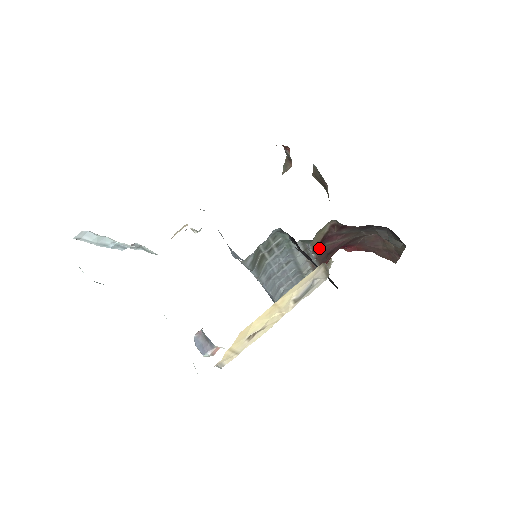
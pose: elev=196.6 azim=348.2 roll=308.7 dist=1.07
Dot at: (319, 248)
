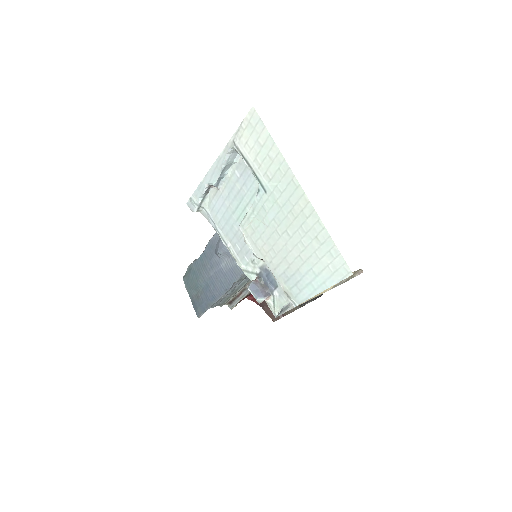
Dot at: occluded
